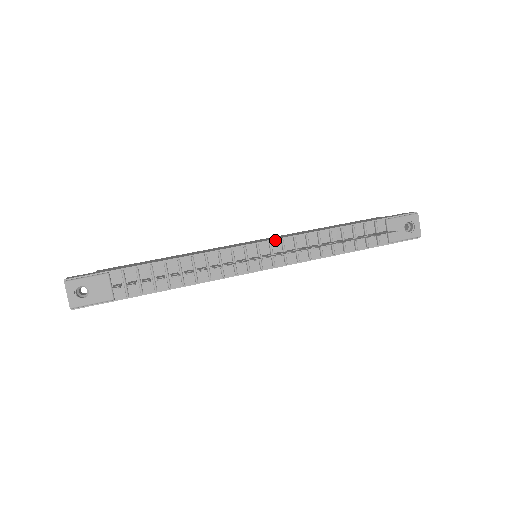
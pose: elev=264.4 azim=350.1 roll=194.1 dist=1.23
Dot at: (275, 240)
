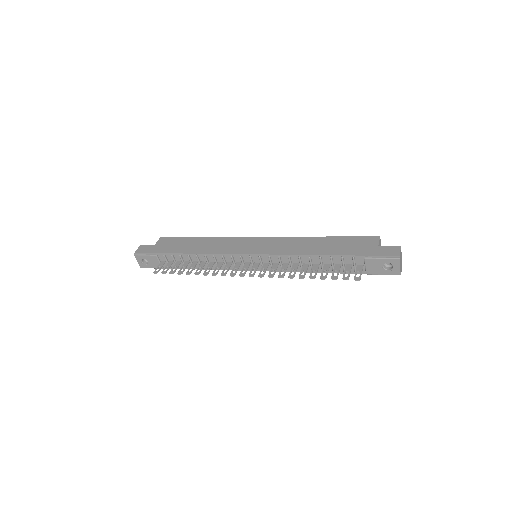
Dot at: (264, 255)
